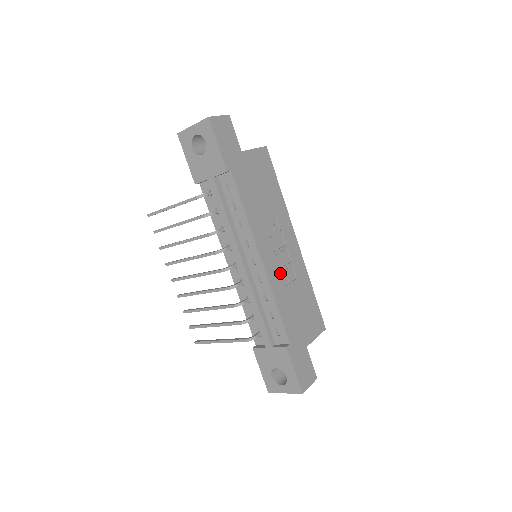
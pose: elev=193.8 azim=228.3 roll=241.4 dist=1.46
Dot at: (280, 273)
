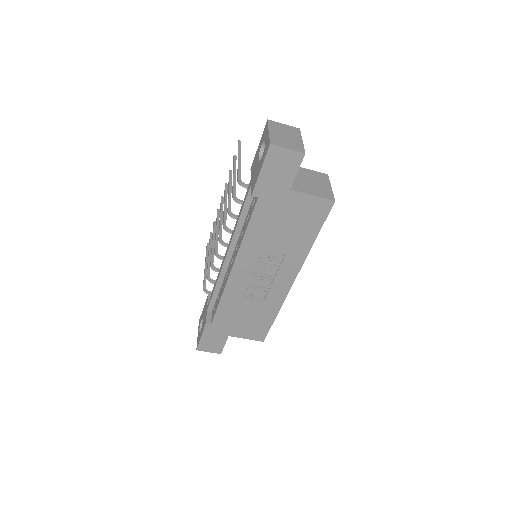
Dot at: (246, 287)
